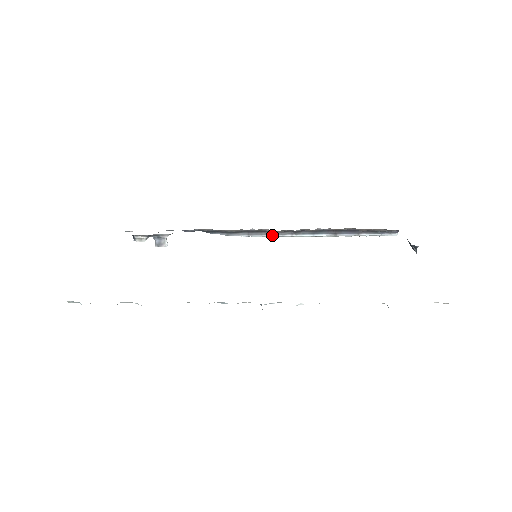
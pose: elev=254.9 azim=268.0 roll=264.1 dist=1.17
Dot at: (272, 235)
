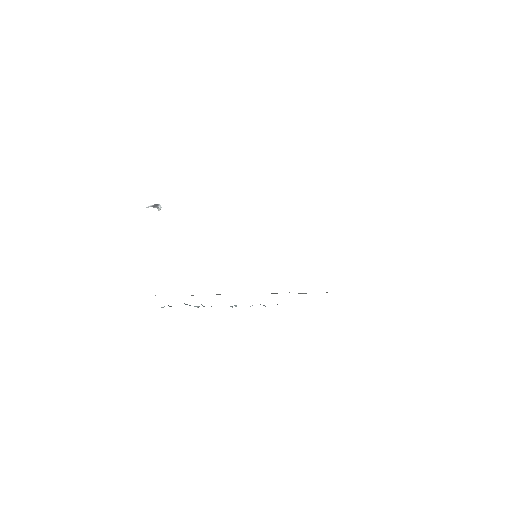
Dot at: occluded
